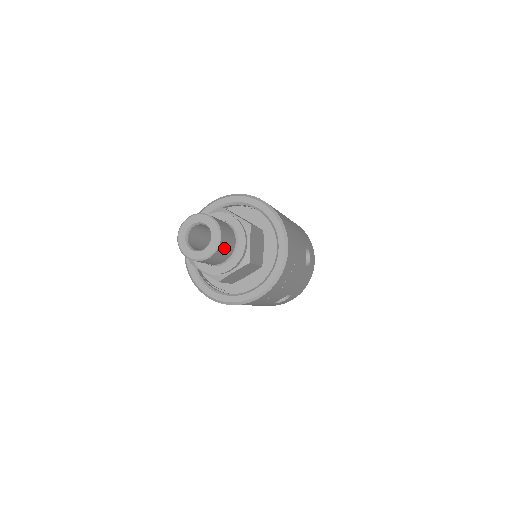
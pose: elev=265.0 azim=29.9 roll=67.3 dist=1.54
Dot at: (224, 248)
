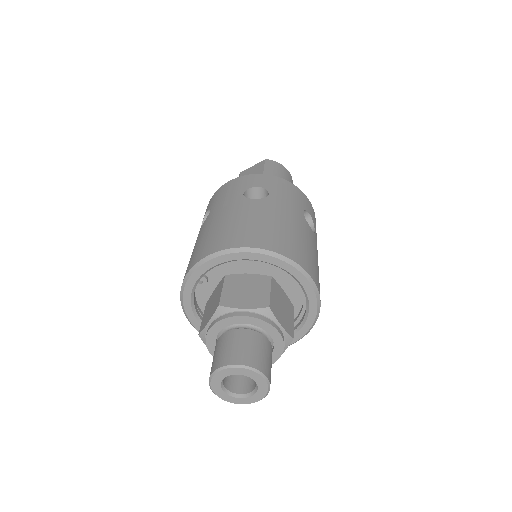
Dot at: occluded
